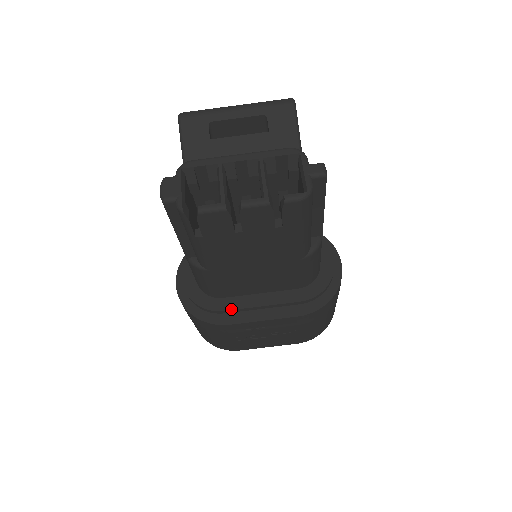
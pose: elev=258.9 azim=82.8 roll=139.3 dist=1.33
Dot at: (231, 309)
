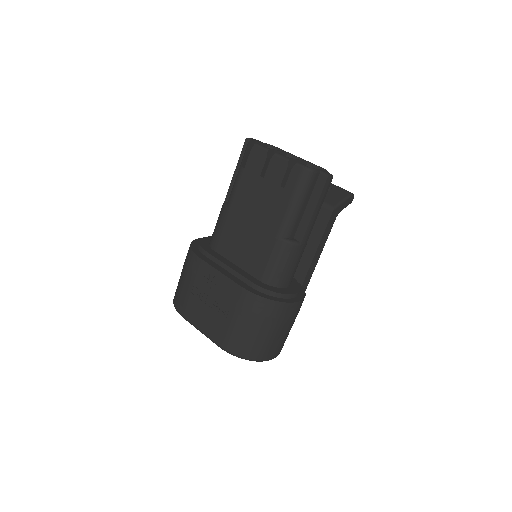
Dot at: (212, 255)
